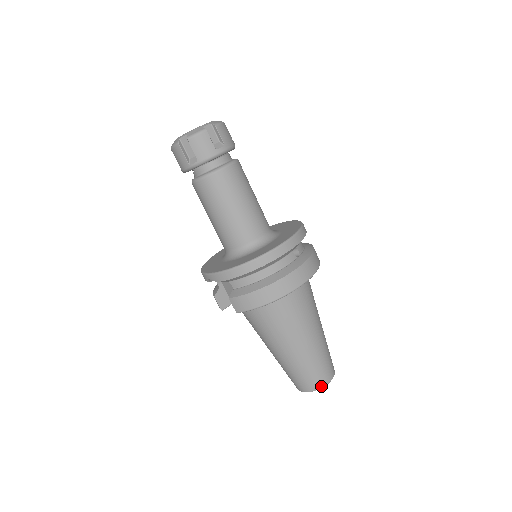
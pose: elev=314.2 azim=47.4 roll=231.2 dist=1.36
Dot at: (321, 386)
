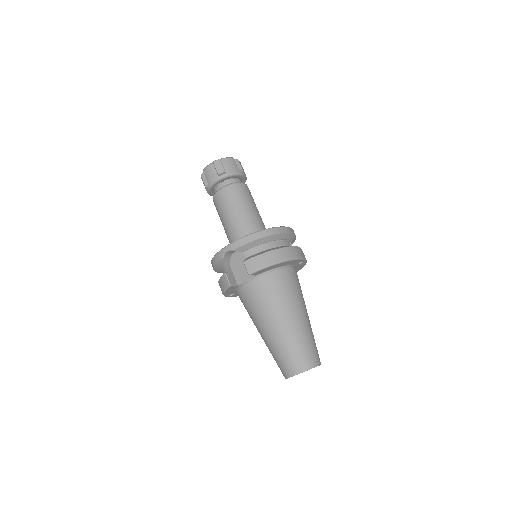
Dot at: (313, 365)
